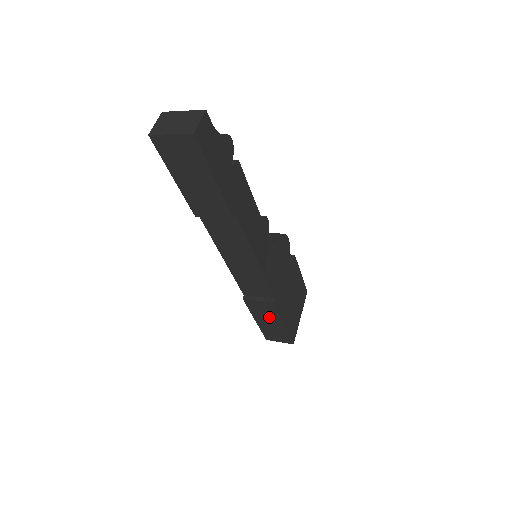
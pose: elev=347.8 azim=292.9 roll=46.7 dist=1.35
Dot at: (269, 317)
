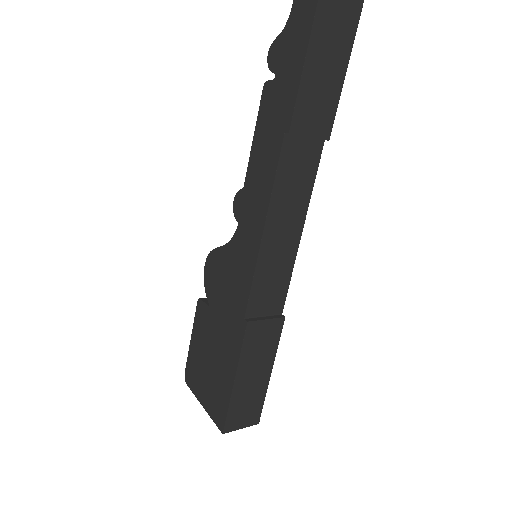
Dot at: (260, 359)
